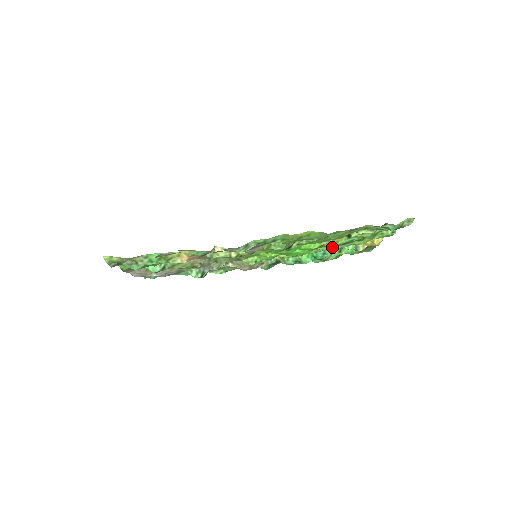
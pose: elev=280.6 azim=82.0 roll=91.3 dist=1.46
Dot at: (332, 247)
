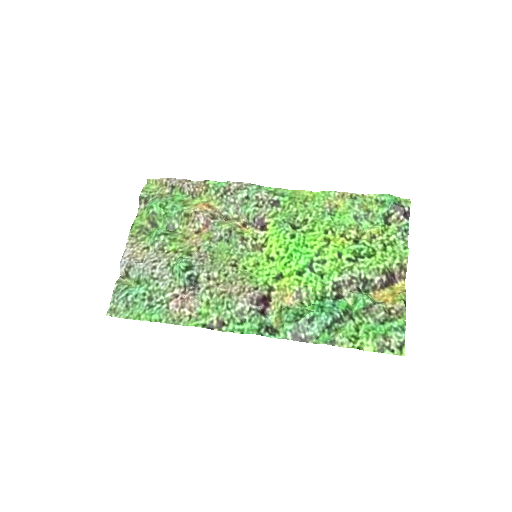
Dot at: (340, 266)
